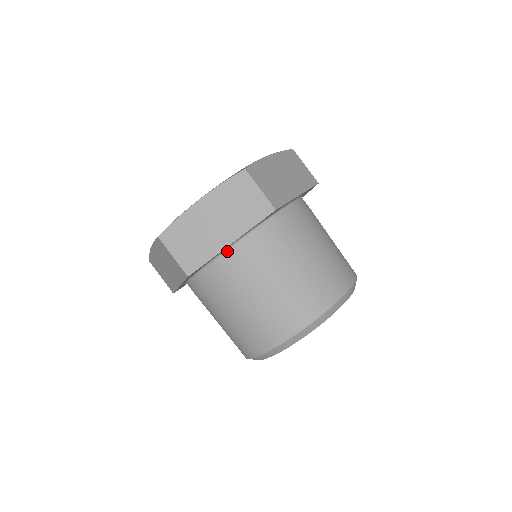
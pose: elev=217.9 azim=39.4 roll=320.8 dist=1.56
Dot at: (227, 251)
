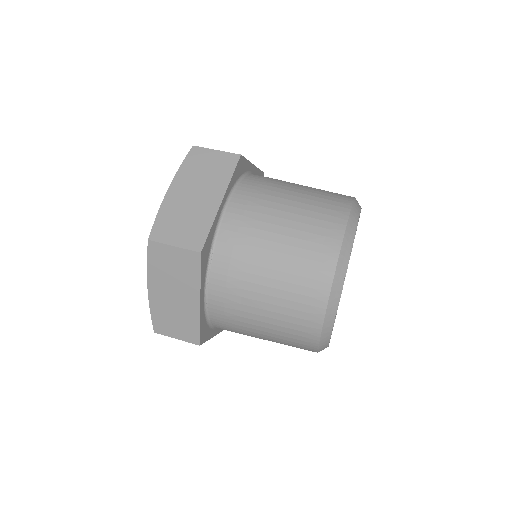
Dot at: (223, 217)
